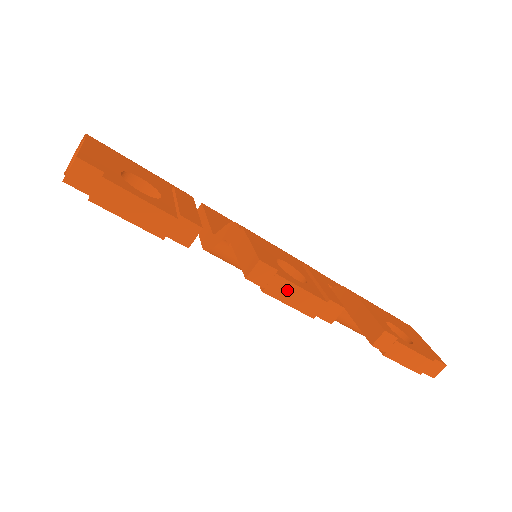
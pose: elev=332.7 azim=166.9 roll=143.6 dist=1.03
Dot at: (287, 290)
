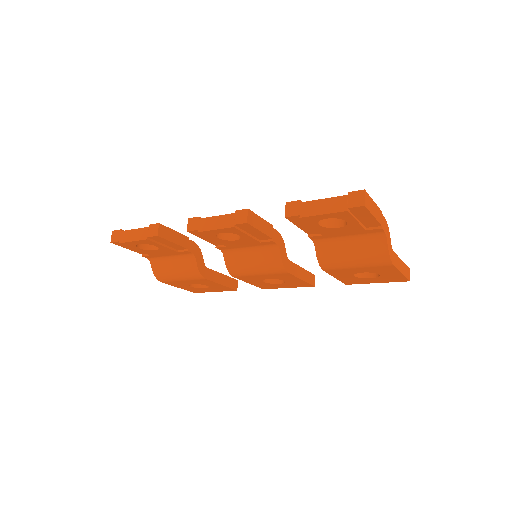
Dot at: (209, 223)
